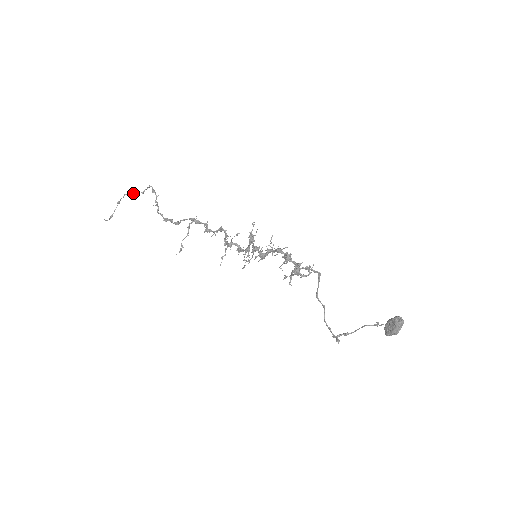
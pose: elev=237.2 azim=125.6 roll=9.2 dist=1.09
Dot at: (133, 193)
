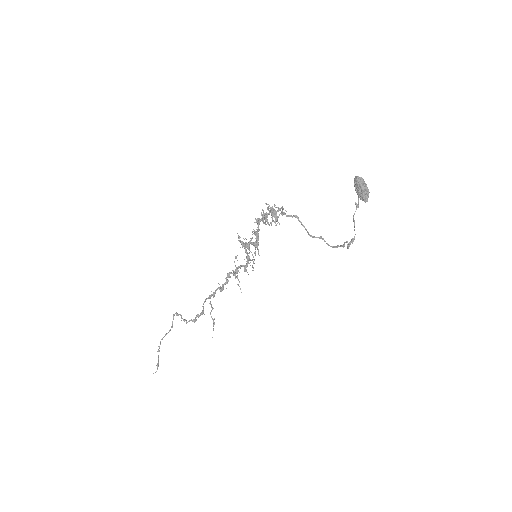
Dot at: (166, 334)
